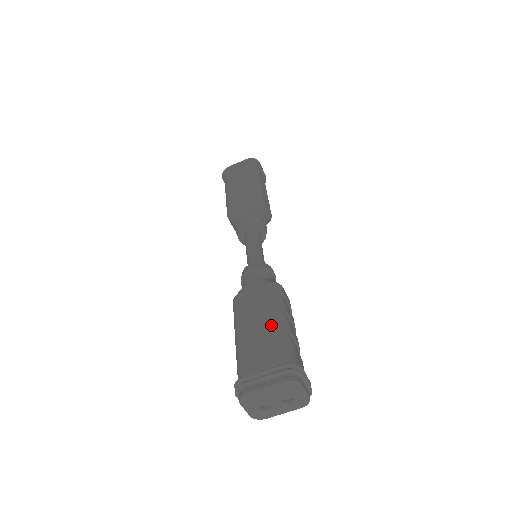
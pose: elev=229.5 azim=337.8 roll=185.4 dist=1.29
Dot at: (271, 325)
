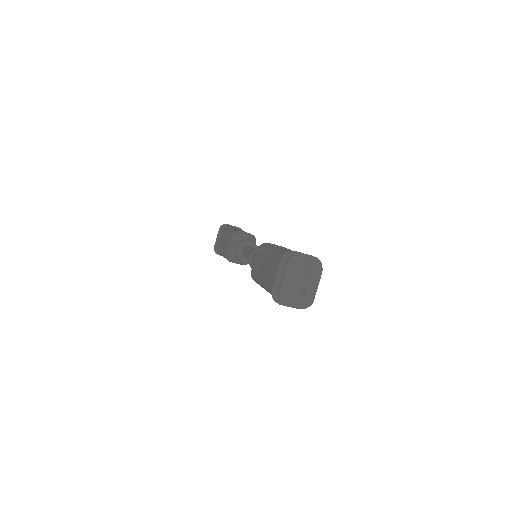
Dot at: (269, 258)
